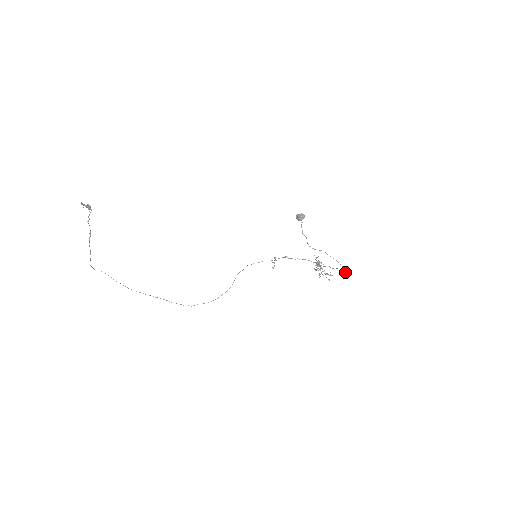
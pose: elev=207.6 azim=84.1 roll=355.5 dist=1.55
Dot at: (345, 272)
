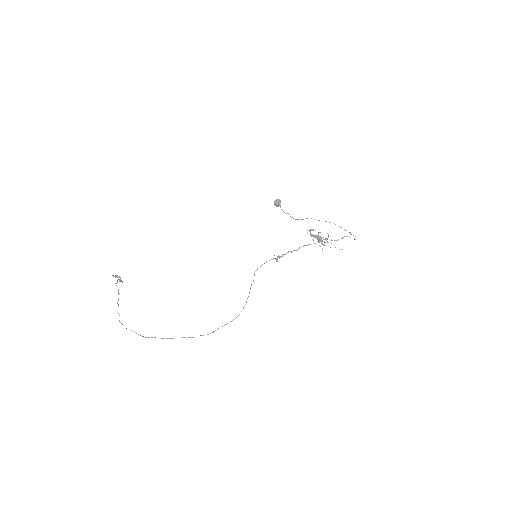
Dot at: occluded
